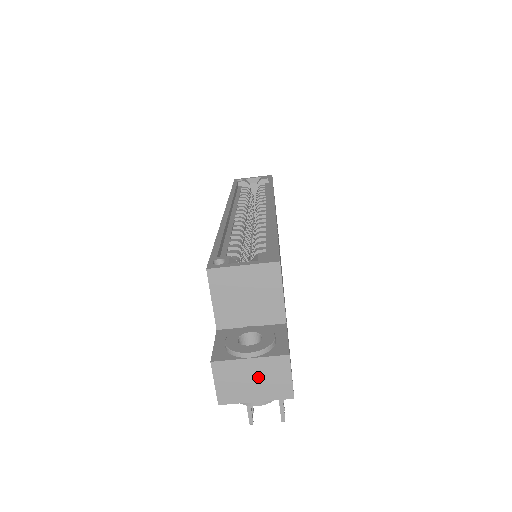
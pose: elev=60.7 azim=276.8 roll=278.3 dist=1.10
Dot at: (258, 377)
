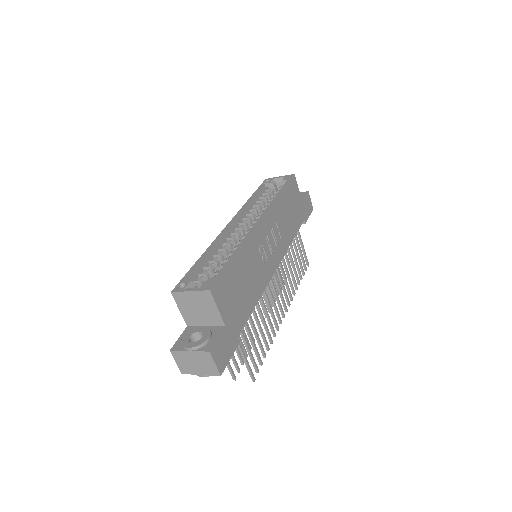
Dot at: (197, 362)
